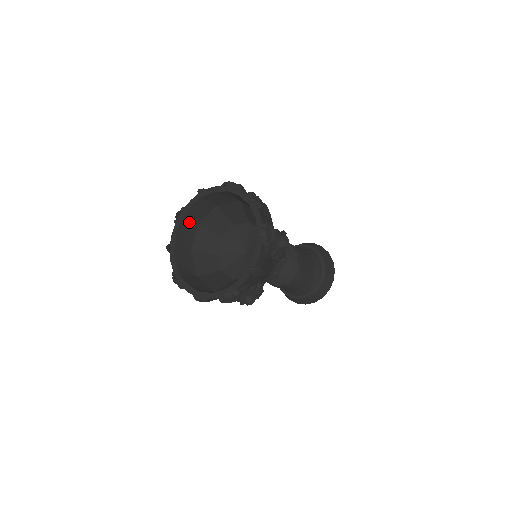
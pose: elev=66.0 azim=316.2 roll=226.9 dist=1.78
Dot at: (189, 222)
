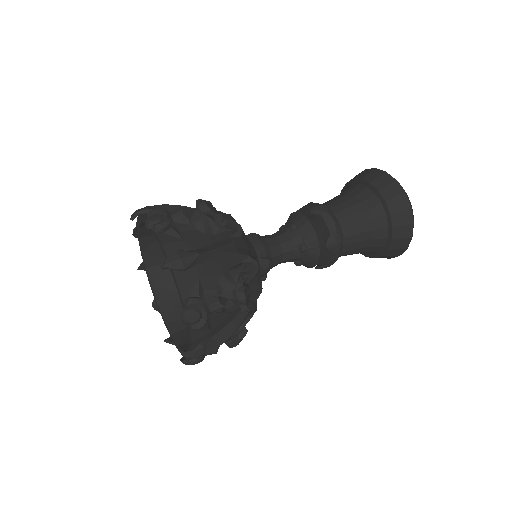
Dot at: (153, 236)
